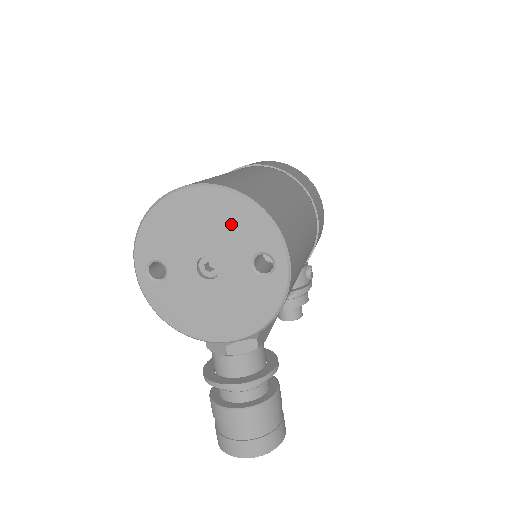
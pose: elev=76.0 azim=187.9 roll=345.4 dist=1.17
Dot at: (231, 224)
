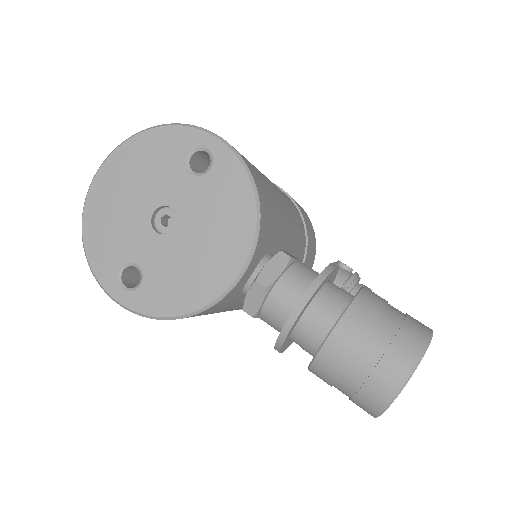
Dot at: (146, 164)
